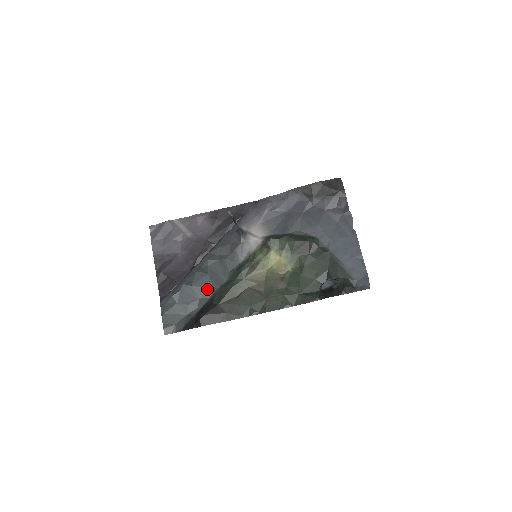
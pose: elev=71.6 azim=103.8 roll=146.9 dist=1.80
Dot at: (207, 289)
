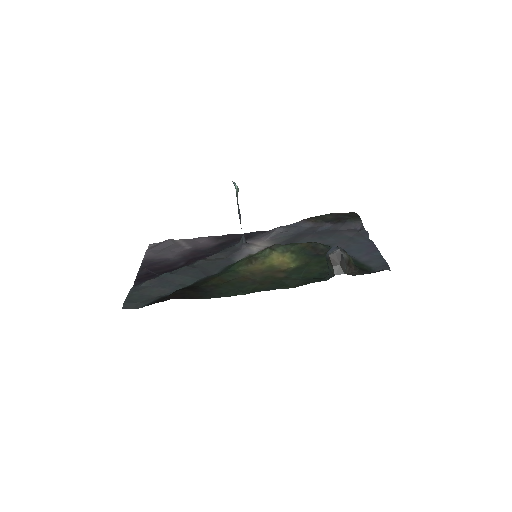
Dot at: (191, 278)
